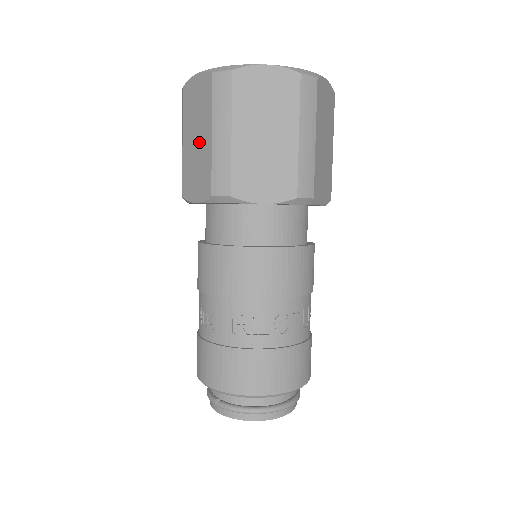
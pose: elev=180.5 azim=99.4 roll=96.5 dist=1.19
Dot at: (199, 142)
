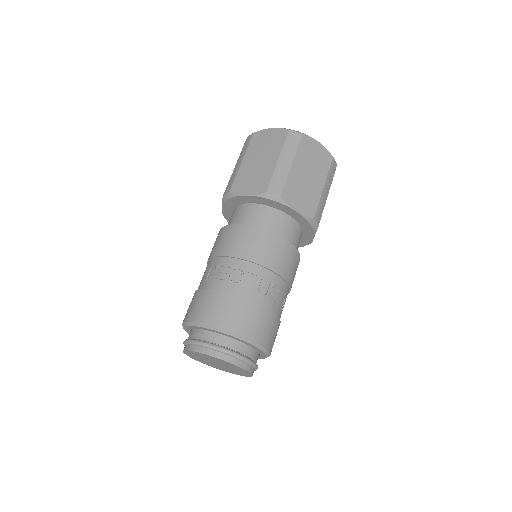
Dot at: occluded
